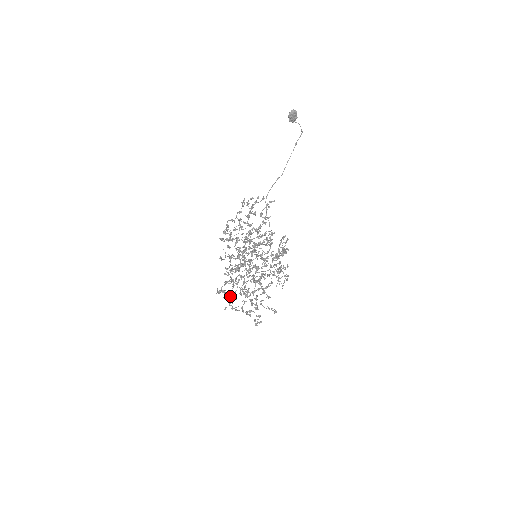
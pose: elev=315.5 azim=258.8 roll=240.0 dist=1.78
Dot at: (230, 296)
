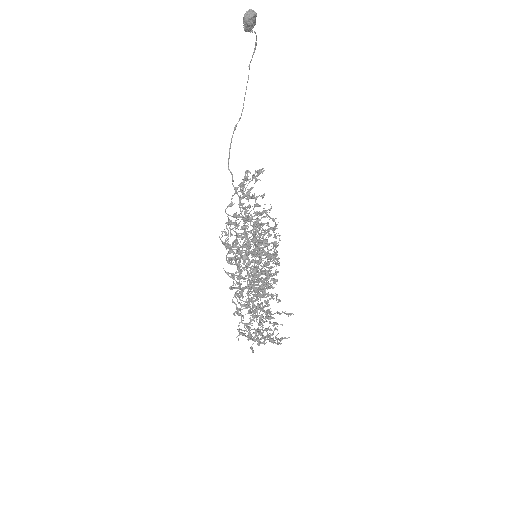
Dot at: (245, 328)
